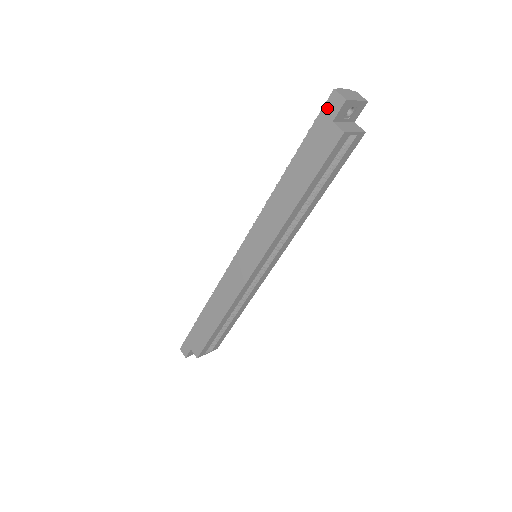
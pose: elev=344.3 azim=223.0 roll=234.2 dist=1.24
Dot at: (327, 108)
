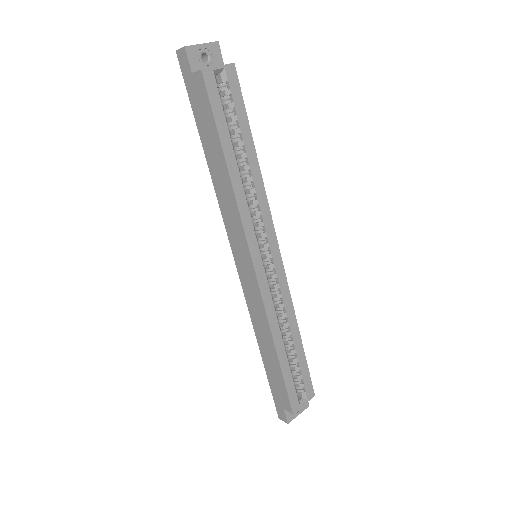
Dot at: (183, 69)
